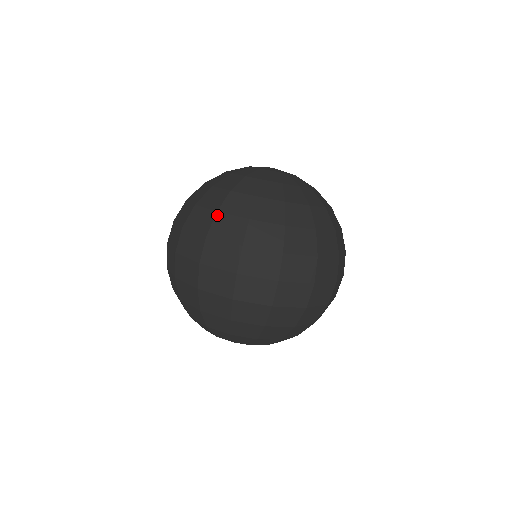
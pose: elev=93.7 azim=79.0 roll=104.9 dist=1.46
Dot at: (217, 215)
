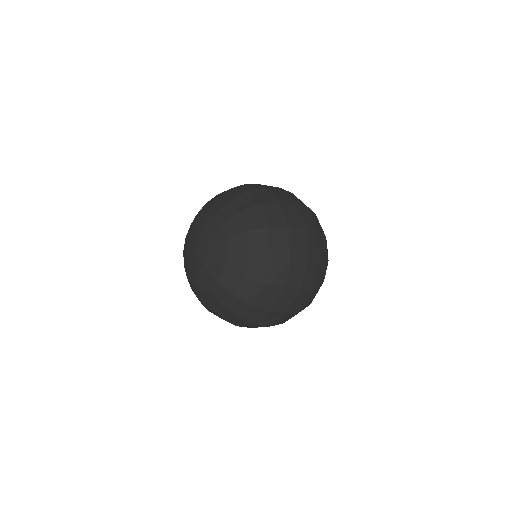
Dot at: occluded
